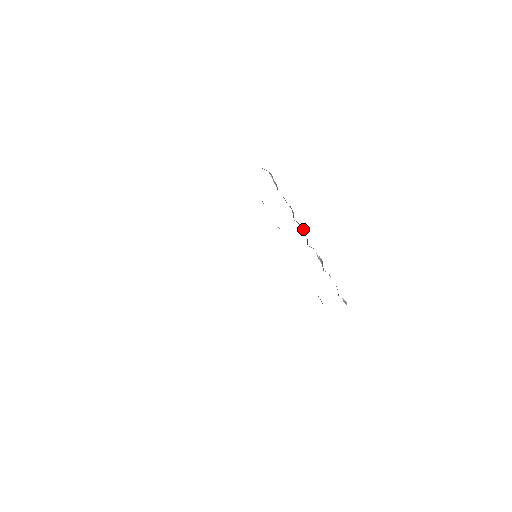
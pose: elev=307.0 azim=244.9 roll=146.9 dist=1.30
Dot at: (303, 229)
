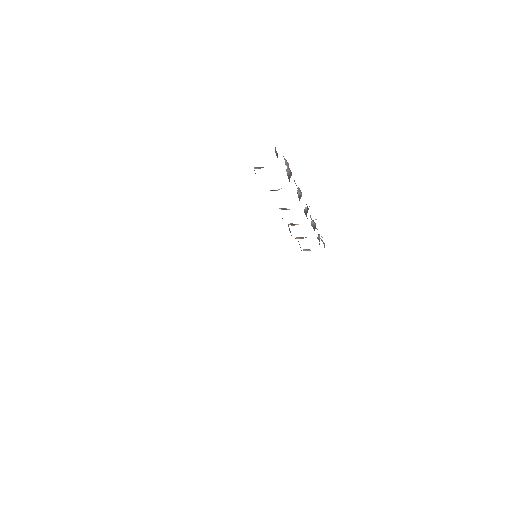
Dot at: (306, 204)
